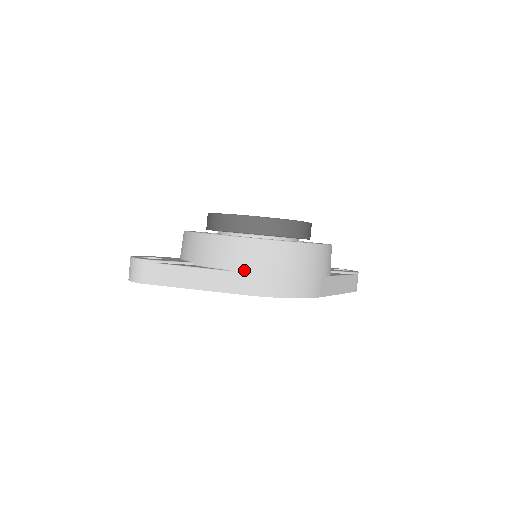
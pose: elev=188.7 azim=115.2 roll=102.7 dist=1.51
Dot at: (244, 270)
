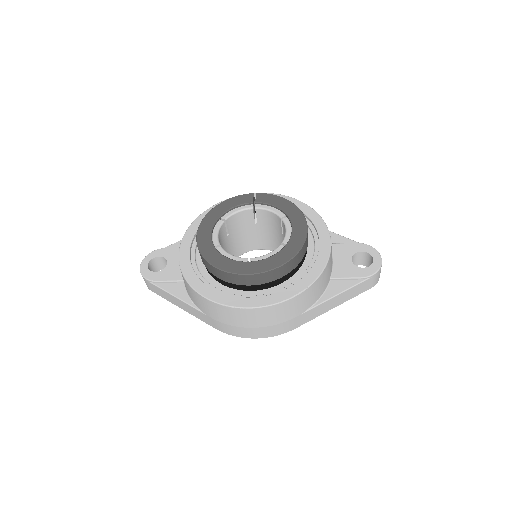
Dot at: (210, 316)
